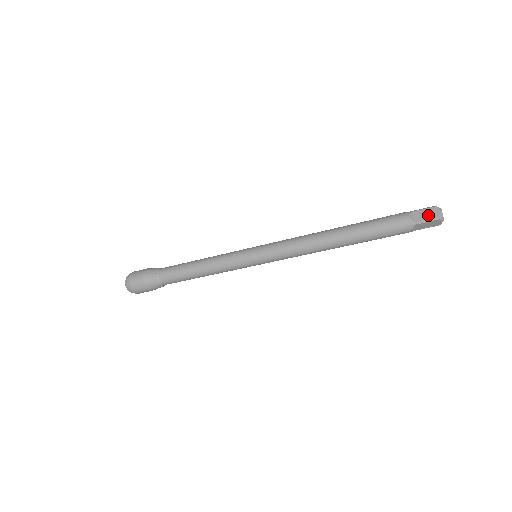
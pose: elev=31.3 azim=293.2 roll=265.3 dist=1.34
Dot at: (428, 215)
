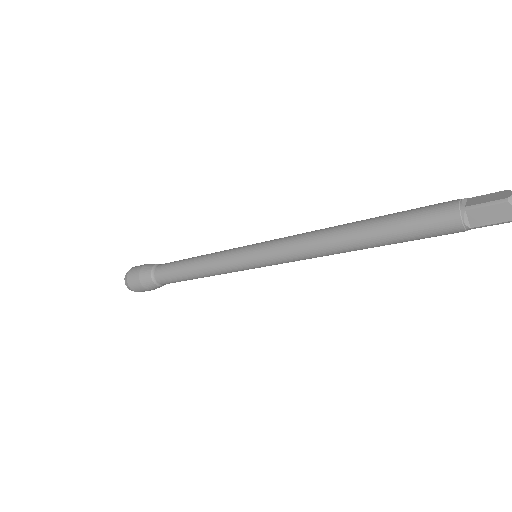
Dot at: (494, 217)
